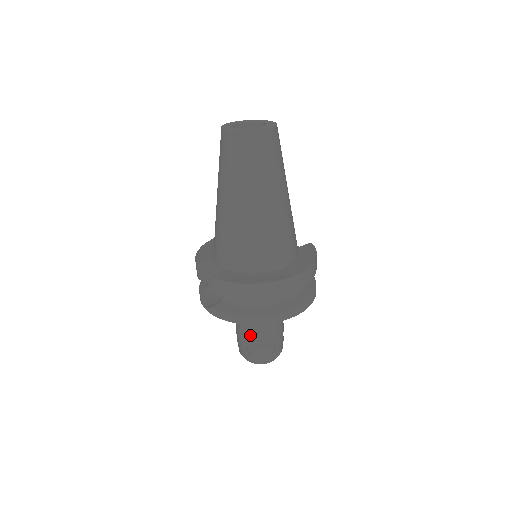
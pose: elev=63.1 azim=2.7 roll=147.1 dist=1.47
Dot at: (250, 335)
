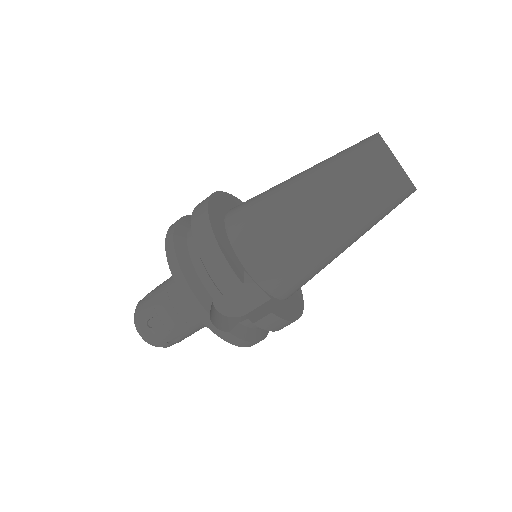
Dot at: (193, 330)
